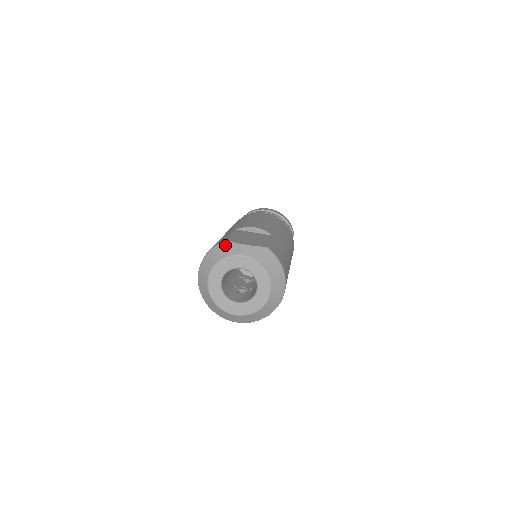
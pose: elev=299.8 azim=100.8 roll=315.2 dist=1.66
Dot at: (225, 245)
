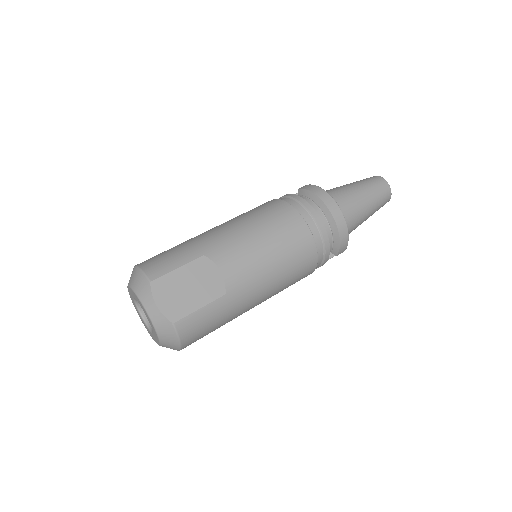
Dot at: (146, 285)
